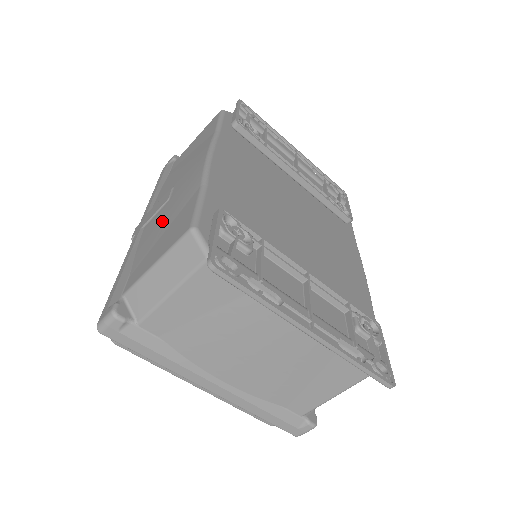
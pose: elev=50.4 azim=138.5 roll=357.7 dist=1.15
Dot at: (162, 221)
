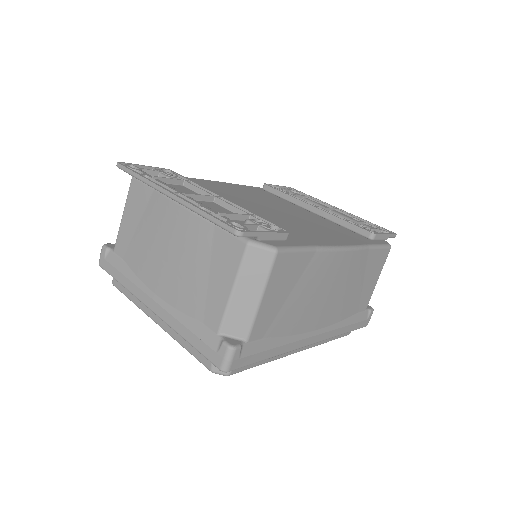
Dot at: occluded
